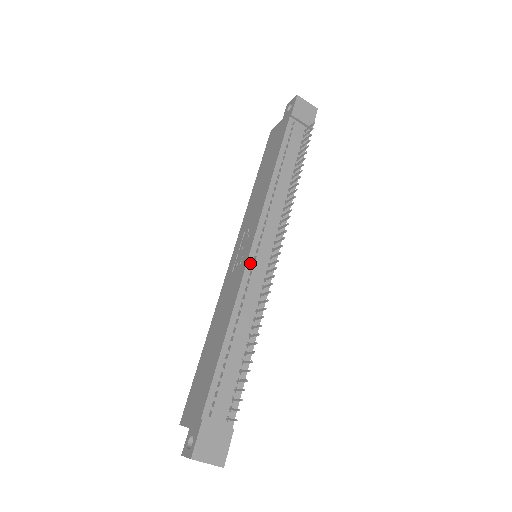
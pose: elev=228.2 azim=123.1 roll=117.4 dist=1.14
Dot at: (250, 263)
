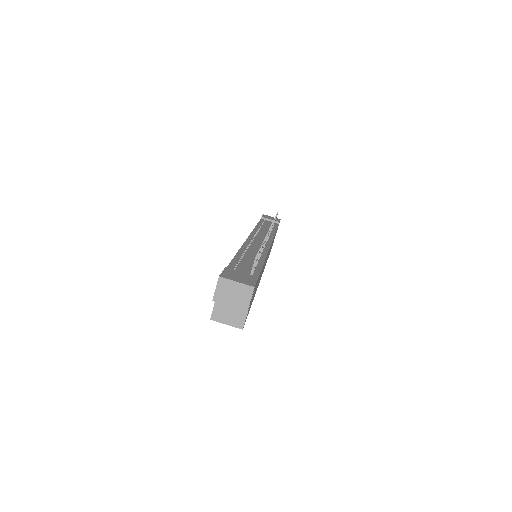
Dot at: (249, 241)
